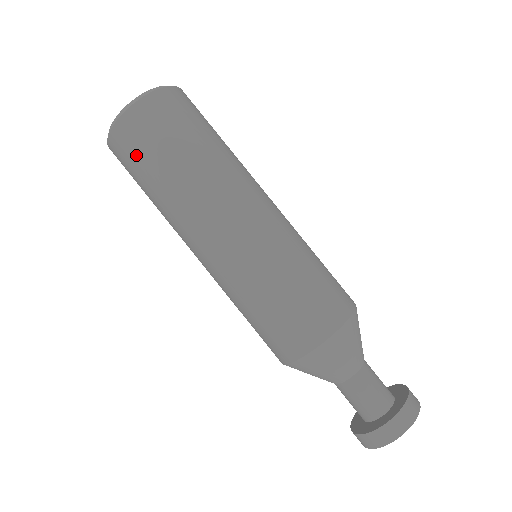
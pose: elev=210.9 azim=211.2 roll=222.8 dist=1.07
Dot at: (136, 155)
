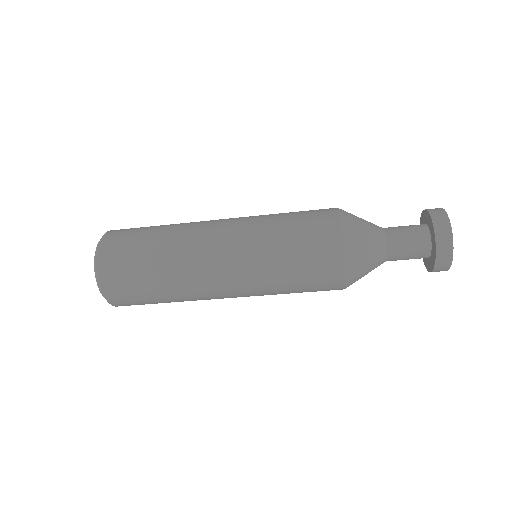
Dot at: (131, 290)
